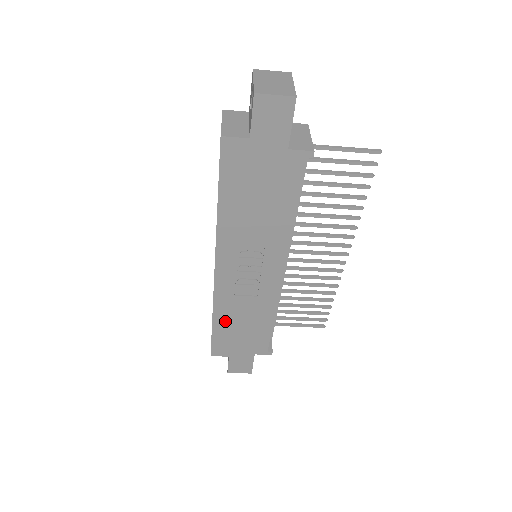
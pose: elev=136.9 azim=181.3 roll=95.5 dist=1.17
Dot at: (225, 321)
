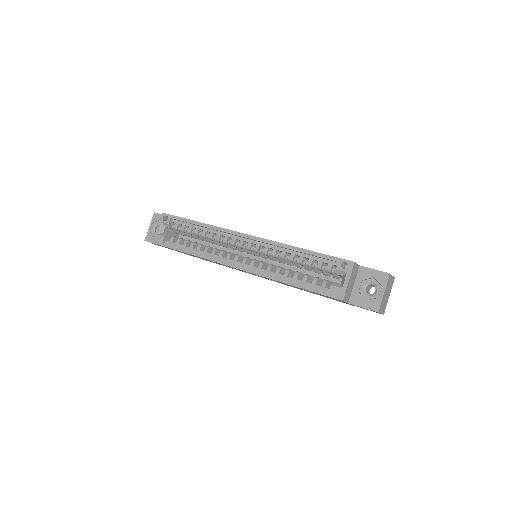
Dot at: occluded
